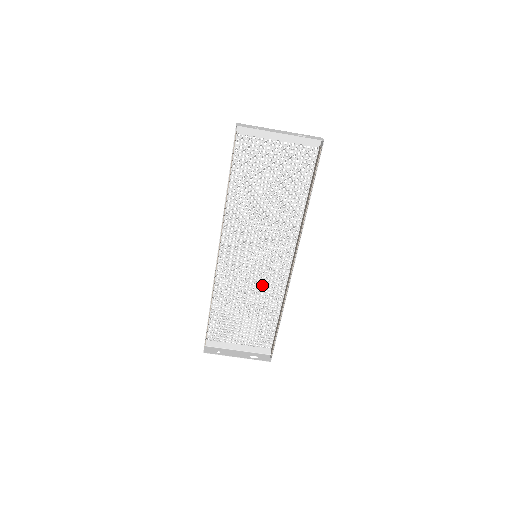
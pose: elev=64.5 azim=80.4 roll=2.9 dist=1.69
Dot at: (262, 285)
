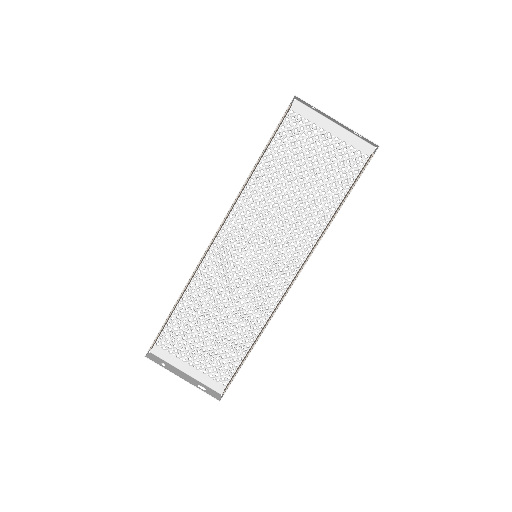
Dot at: (248, 296)
